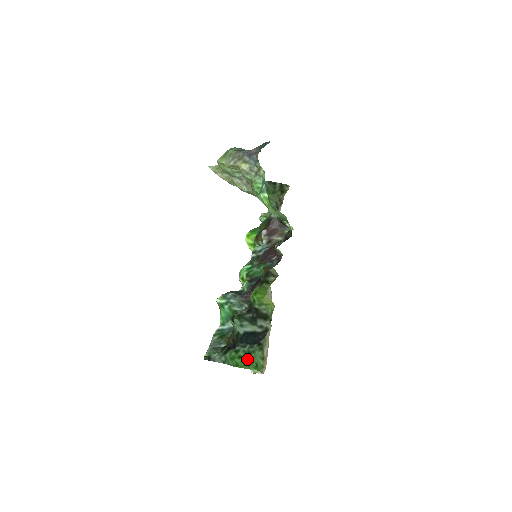
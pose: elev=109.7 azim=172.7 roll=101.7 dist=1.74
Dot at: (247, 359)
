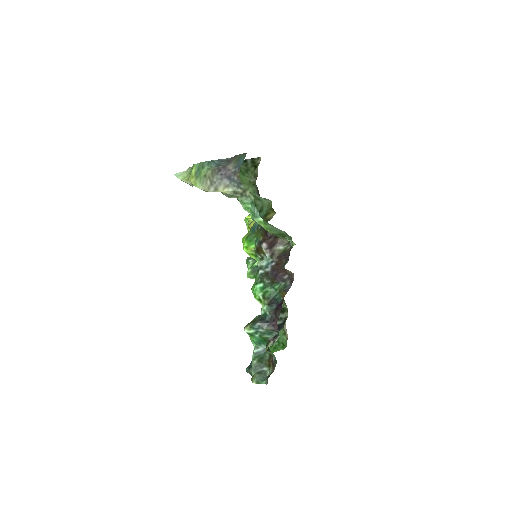
Dot at: (274, 344)
